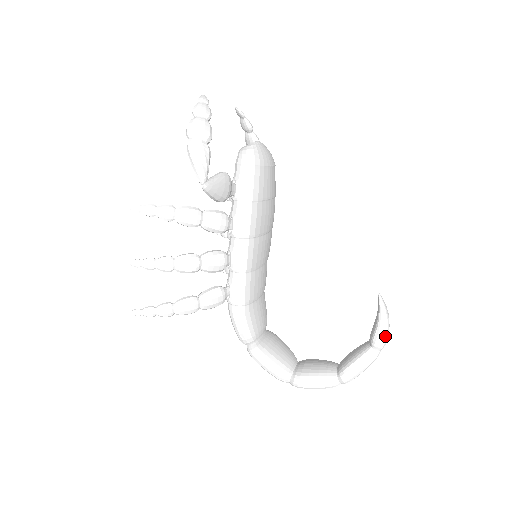
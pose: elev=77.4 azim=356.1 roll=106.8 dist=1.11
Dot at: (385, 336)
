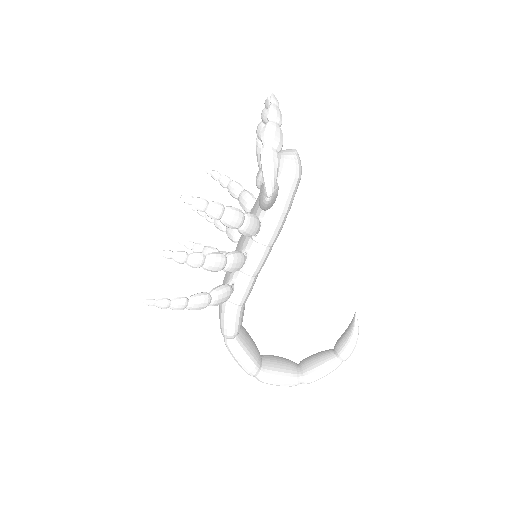
Dot at: (352, 351)
